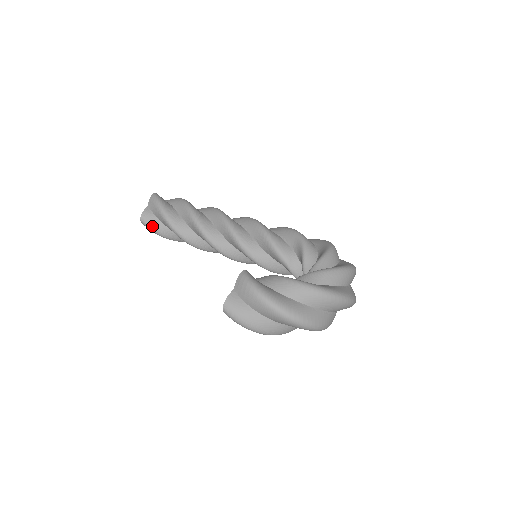
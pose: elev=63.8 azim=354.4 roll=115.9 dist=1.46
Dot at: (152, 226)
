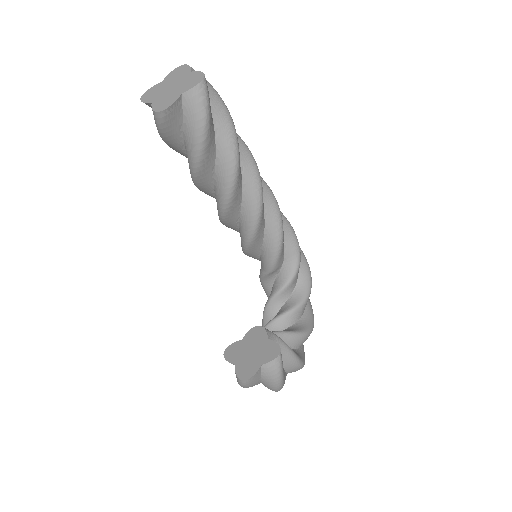
Dot at: (167, 129)
